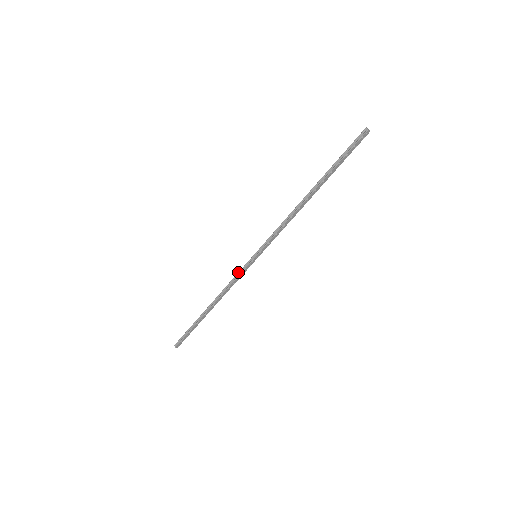
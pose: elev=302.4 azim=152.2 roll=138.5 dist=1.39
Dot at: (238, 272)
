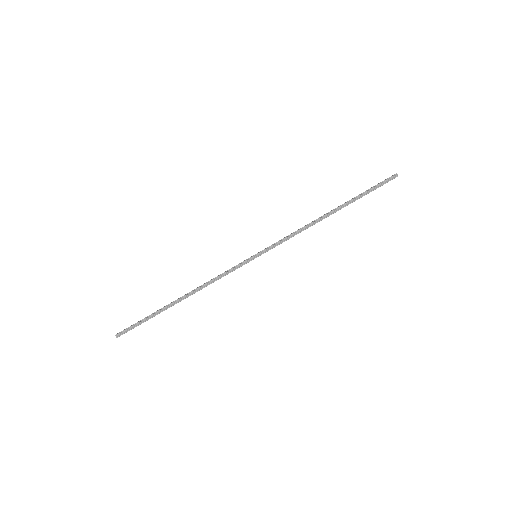
Dot at: (231, 268)
